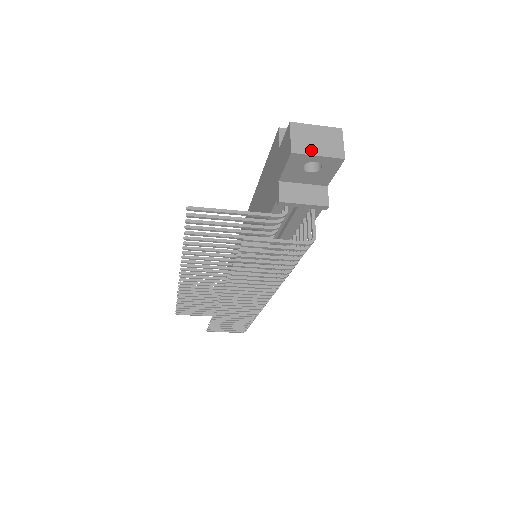
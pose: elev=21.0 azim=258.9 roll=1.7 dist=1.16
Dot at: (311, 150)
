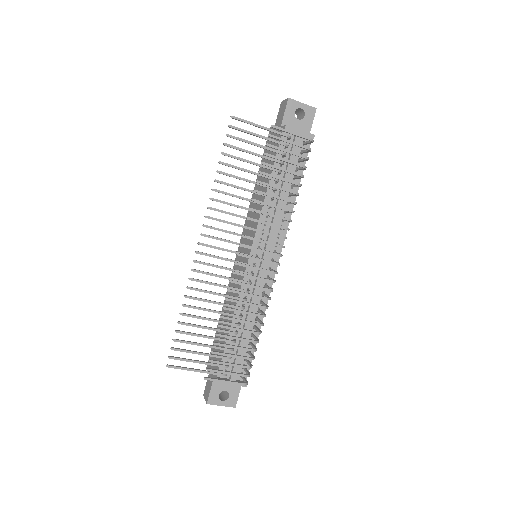
Dot at: (298, 102)
